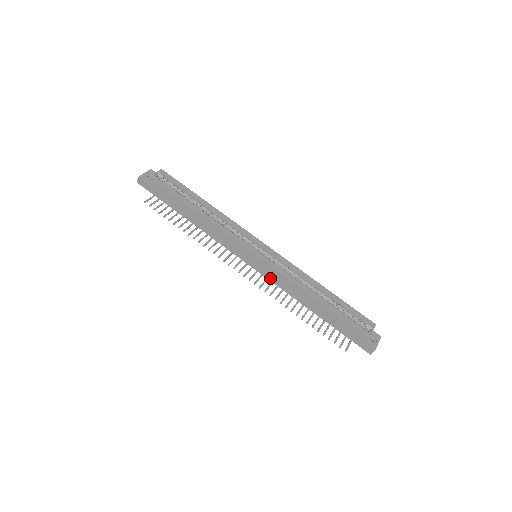
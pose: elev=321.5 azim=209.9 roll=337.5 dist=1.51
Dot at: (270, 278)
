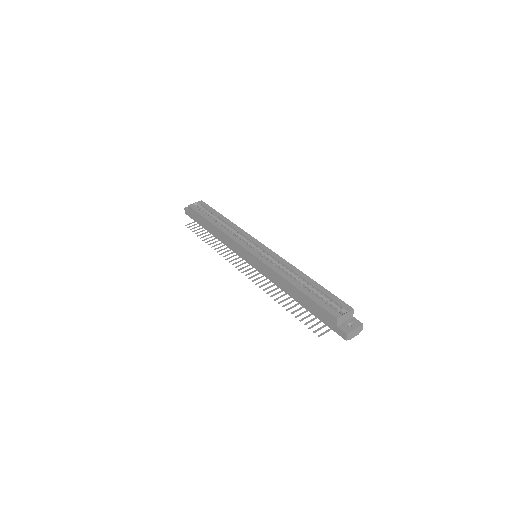
Dot at: (263, 273)
